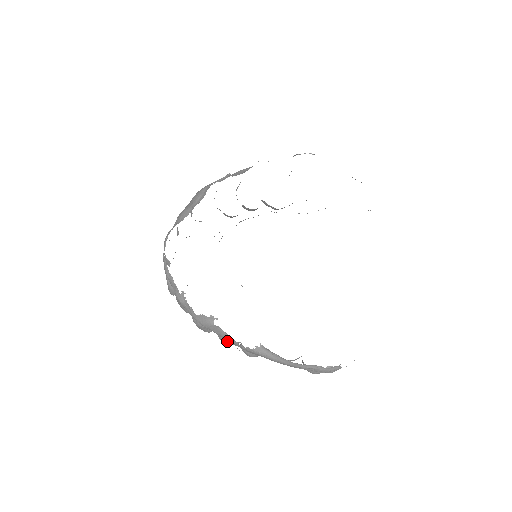
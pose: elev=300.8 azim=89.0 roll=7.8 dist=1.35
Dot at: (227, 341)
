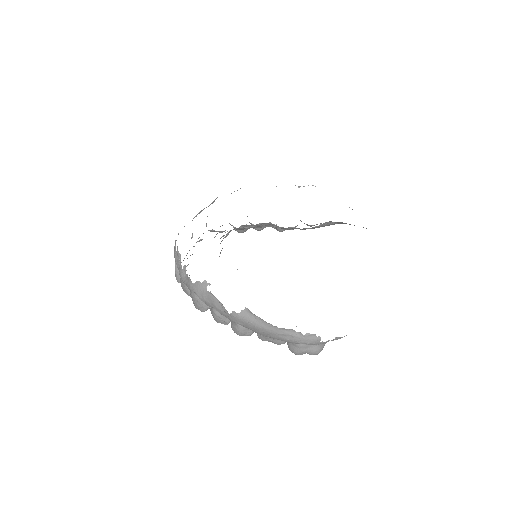
Dot at: (218, 313)
